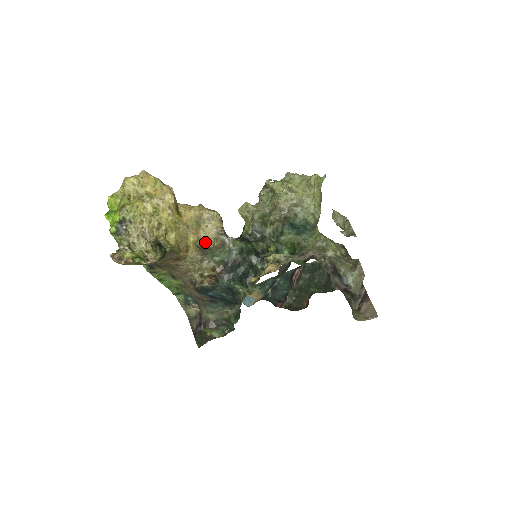
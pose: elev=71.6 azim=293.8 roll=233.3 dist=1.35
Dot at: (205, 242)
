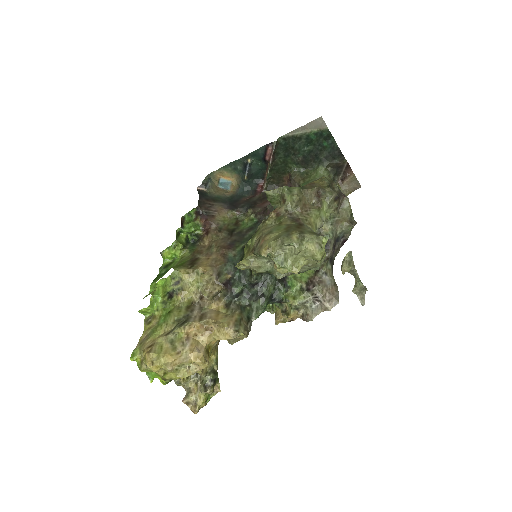
Dot at: (236, 339)
